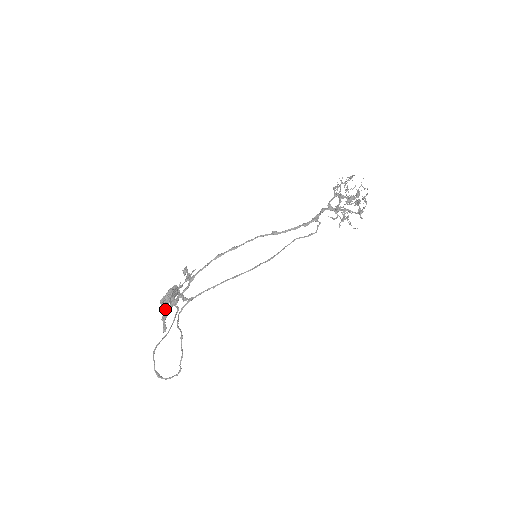
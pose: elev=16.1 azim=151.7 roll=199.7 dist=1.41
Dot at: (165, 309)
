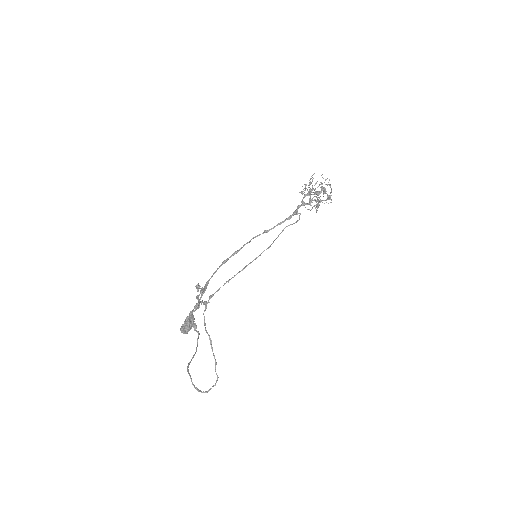
Dot at: (191, 312)
